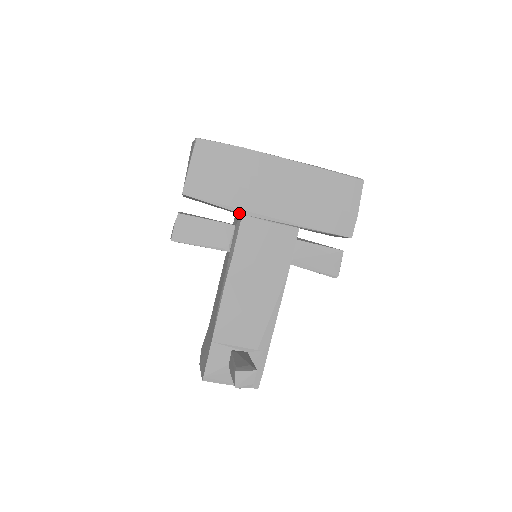
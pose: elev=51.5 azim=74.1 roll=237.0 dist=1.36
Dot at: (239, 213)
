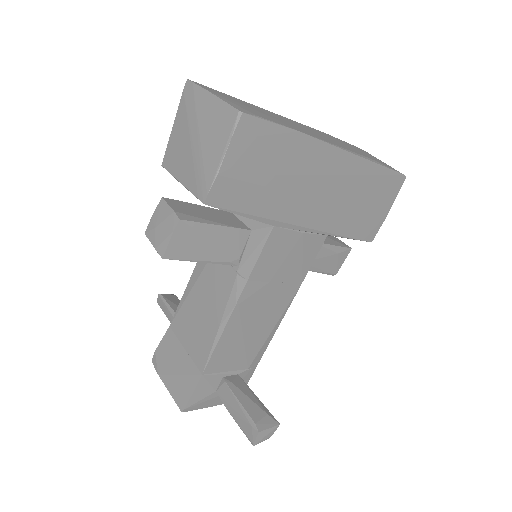
Dot at: (270, 224)
